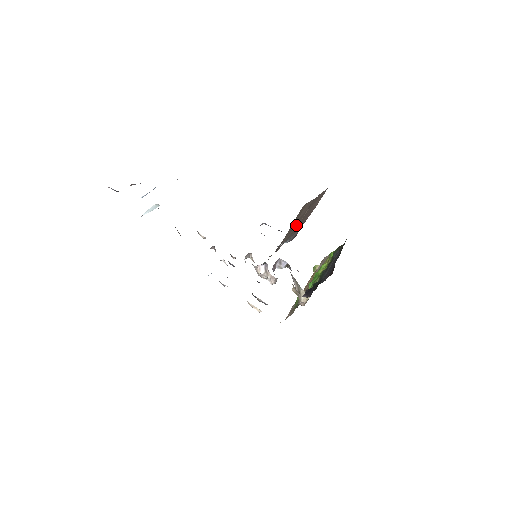
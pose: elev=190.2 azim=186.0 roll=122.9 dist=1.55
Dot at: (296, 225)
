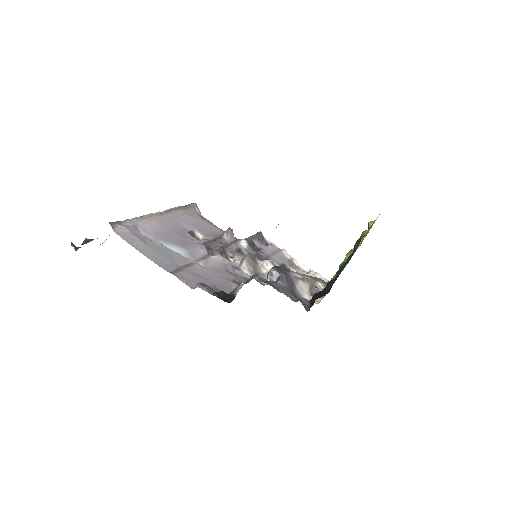
Dot at: occluded
